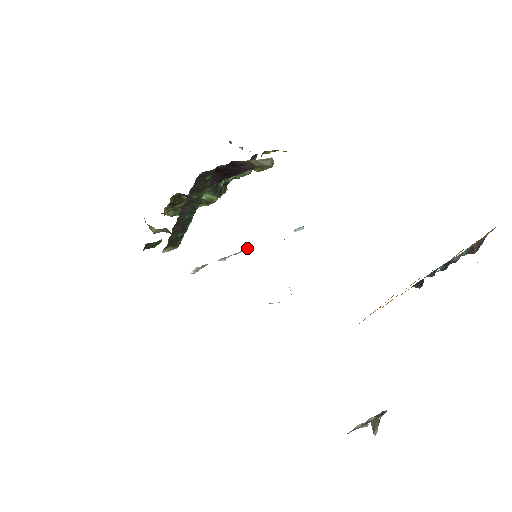
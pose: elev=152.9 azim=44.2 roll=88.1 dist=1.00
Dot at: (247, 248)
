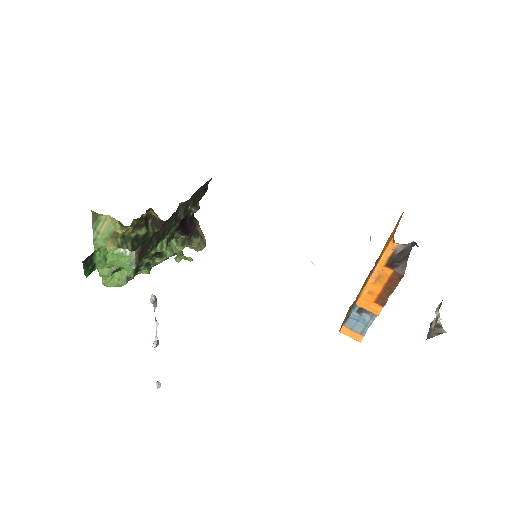
Dot at: (158, 340)
